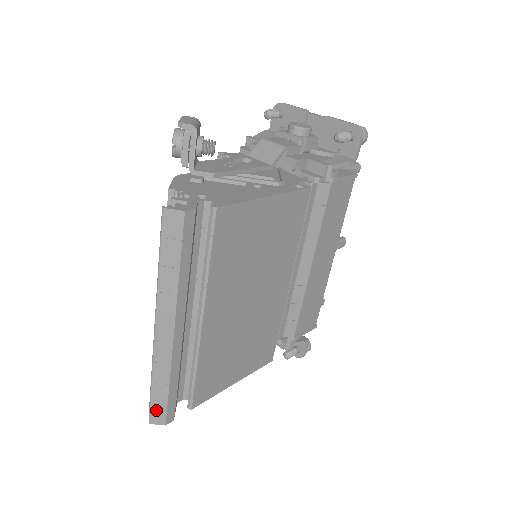
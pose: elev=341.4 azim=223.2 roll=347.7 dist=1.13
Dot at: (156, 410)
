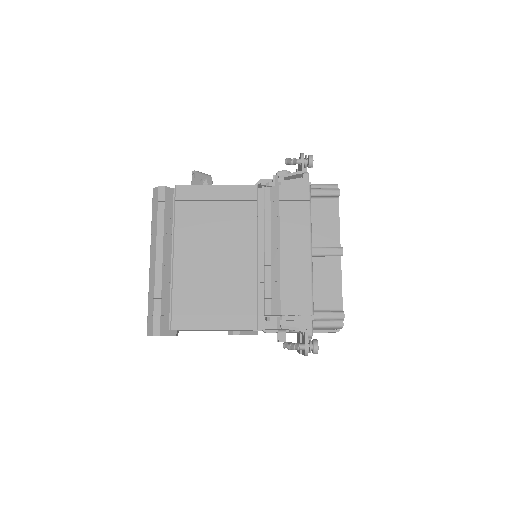
Dot at: (149, 322)
